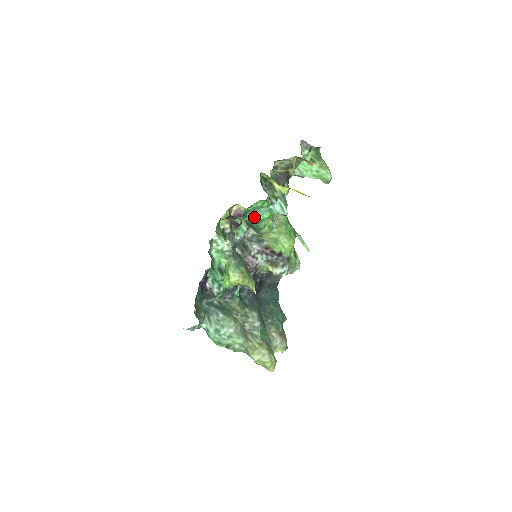
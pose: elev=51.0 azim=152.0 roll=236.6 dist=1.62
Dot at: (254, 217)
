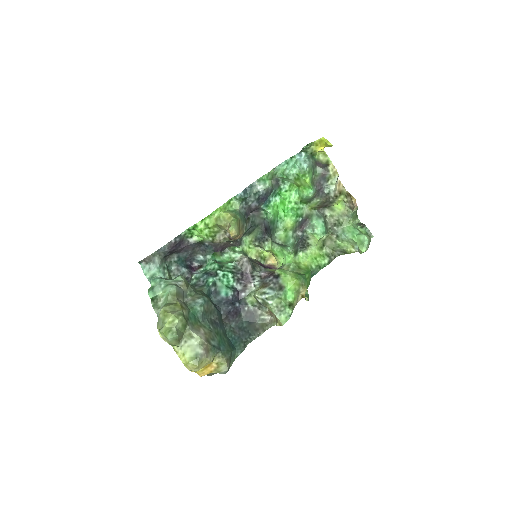
Dot at: (281, 202)
